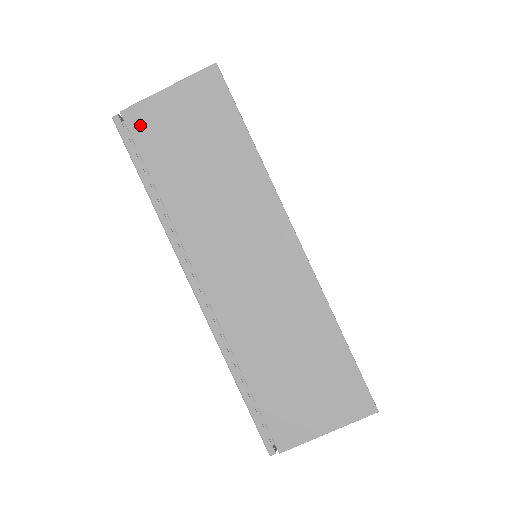
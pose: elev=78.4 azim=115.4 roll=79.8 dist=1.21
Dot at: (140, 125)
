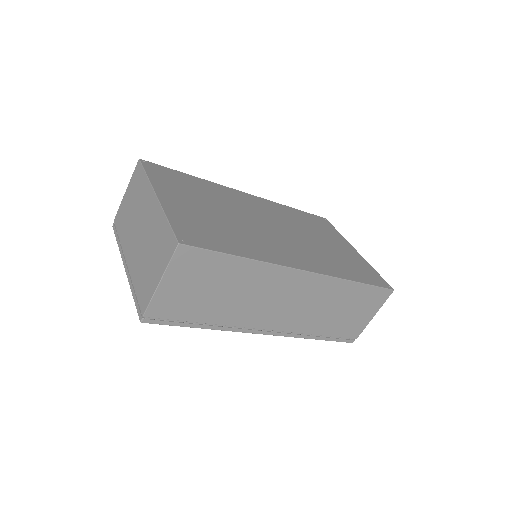
Dot at: (163, 311)
